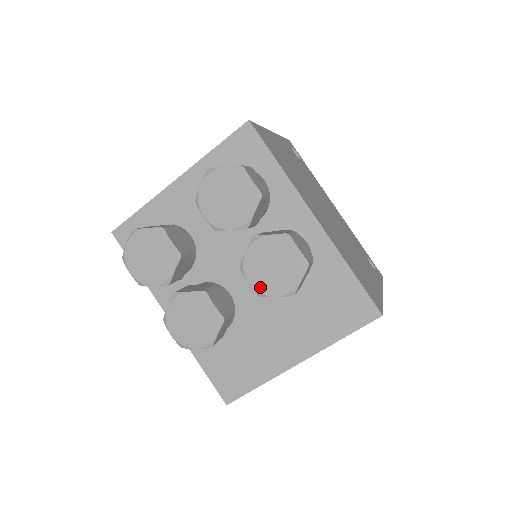
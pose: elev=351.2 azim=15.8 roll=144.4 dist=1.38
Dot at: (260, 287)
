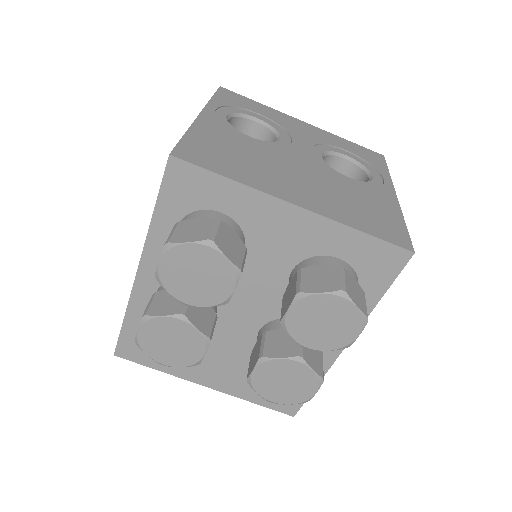
Dot at: (257, 381)
